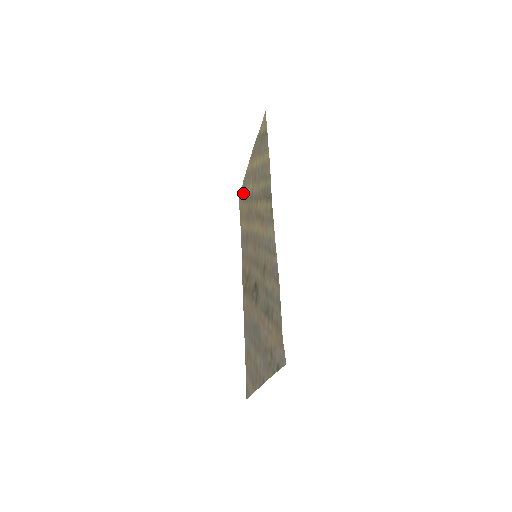
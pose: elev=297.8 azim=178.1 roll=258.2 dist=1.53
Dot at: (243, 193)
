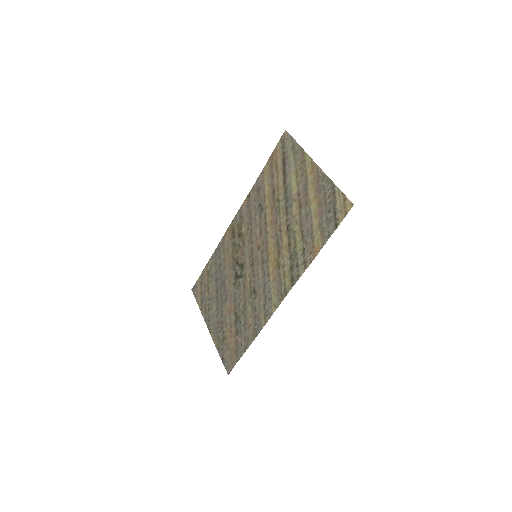
Dot at: (288, 155)
